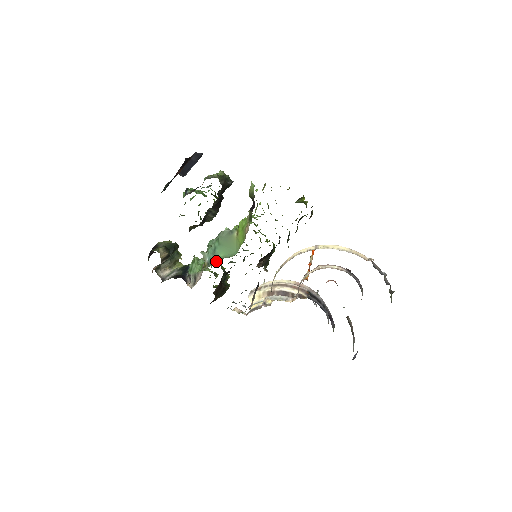
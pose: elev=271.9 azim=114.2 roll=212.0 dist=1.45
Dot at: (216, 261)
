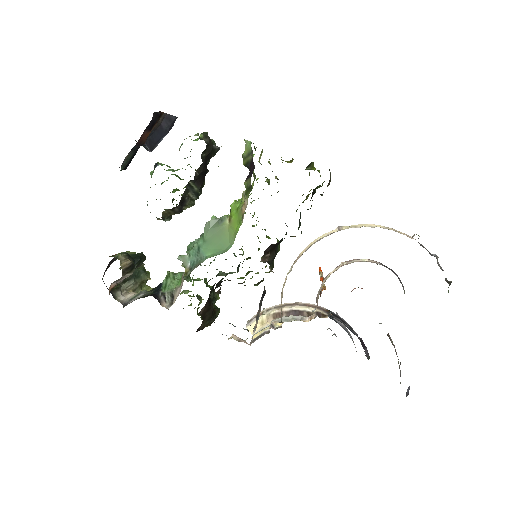
Dot at: (202, 262)
